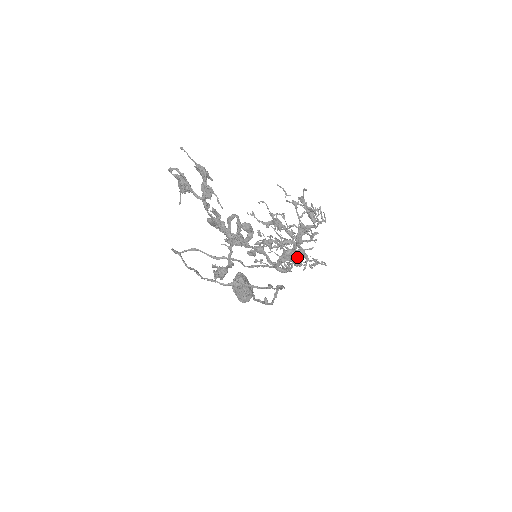
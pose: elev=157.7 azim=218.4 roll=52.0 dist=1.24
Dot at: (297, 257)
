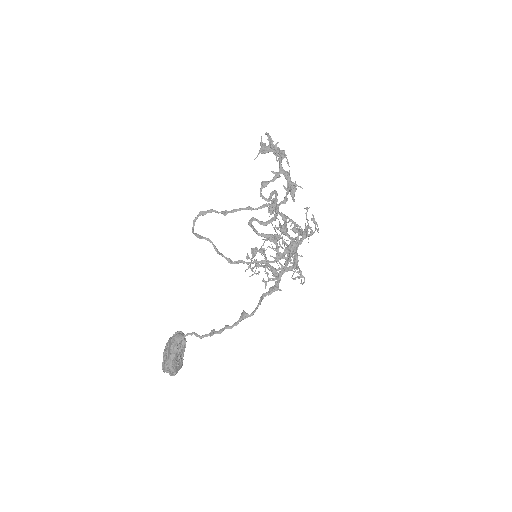
Dot at: occluded
